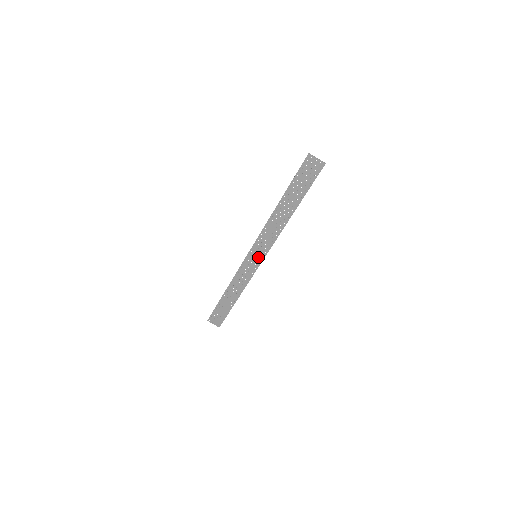
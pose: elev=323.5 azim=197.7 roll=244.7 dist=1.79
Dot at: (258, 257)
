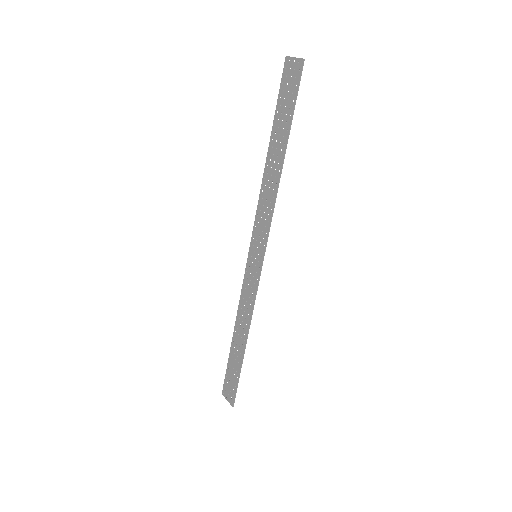
Dot at: (258, 257)
